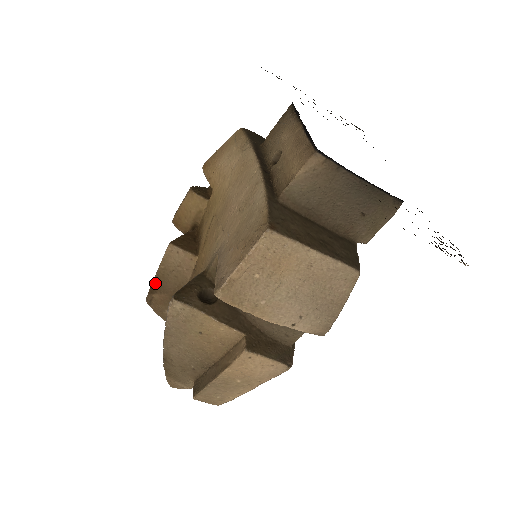
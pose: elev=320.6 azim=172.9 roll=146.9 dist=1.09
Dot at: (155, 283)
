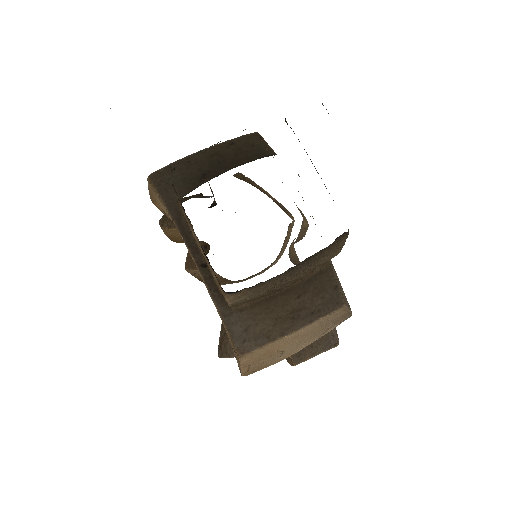
Dot at: (201, 280)
